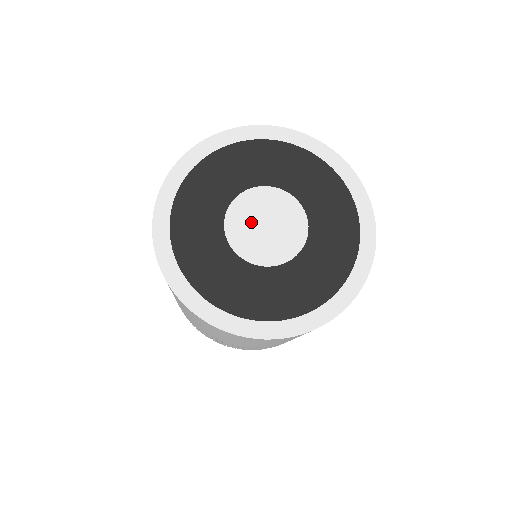
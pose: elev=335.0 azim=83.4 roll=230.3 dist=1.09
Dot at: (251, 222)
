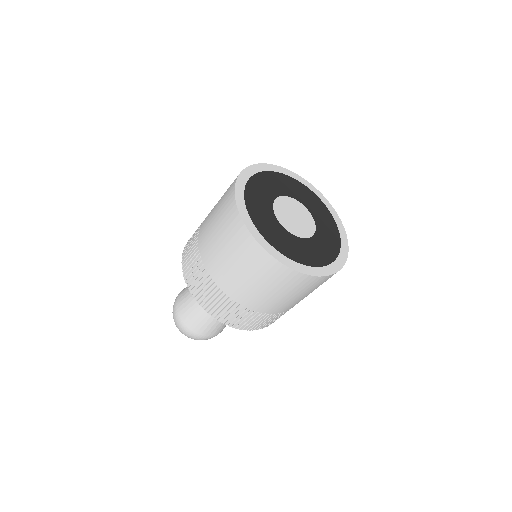
Dot at: (290, 219)
